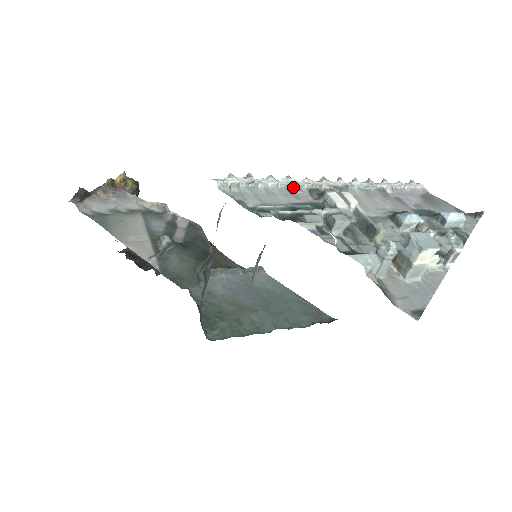
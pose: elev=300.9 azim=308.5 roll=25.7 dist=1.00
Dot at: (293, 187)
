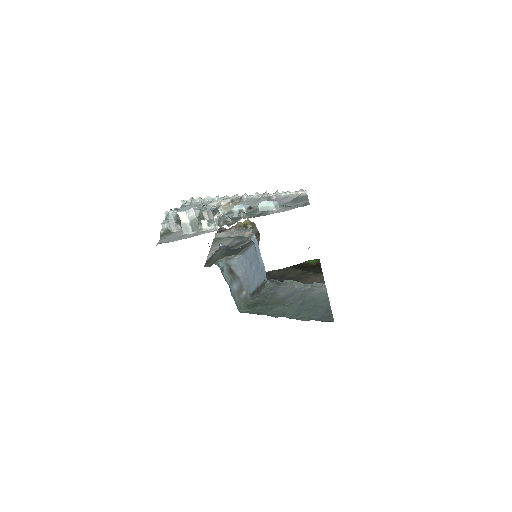
Dot at: (213, 200)
